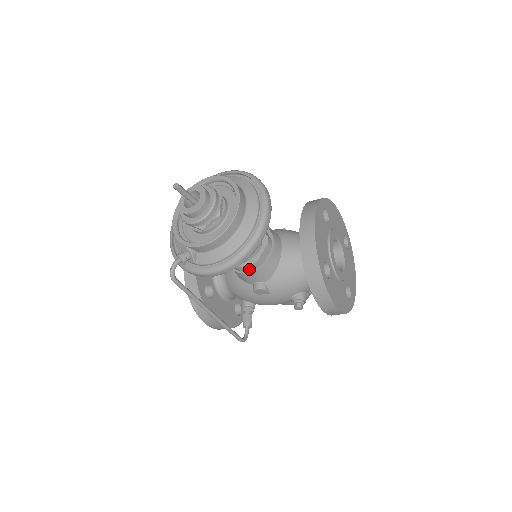
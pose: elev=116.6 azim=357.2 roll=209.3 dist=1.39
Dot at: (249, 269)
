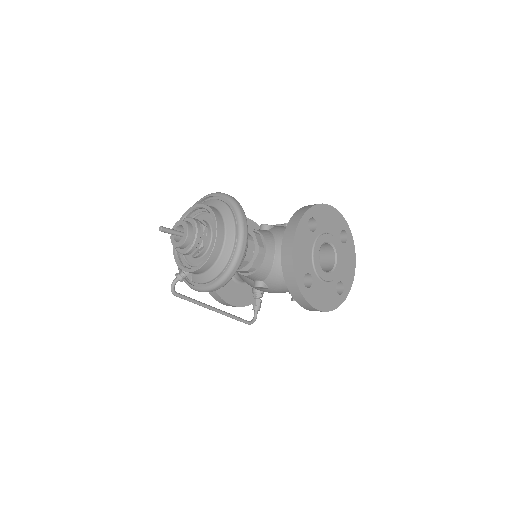
Dot at: (246, 272)
